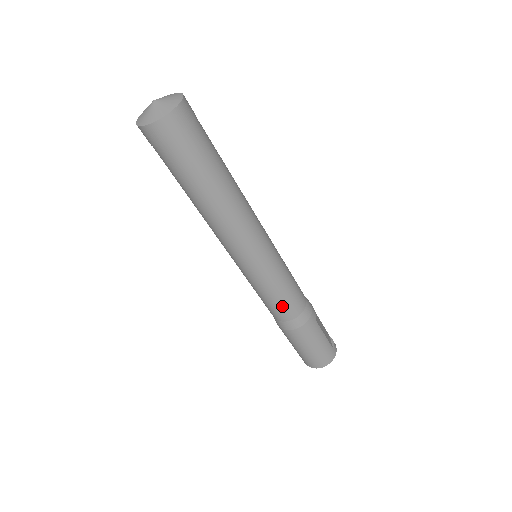
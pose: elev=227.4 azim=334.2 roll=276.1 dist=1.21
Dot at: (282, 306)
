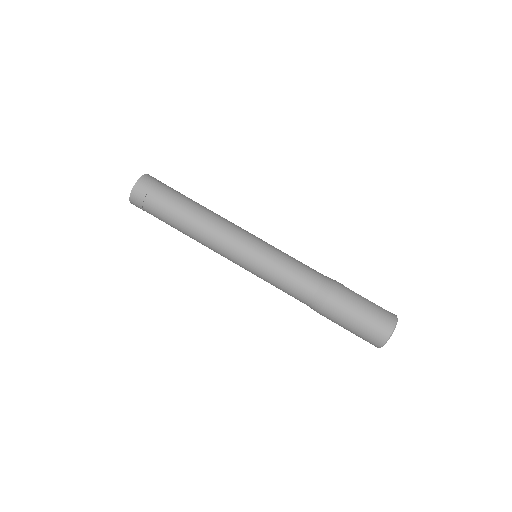
Dot at: (300, 278)
